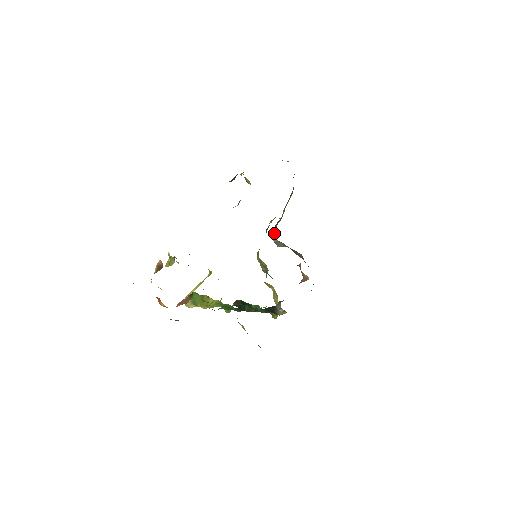
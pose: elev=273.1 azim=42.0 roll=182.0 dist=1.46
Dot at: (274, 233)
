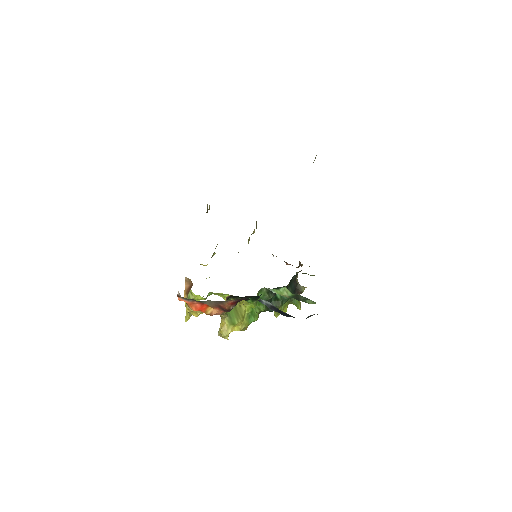
Dot at: occluded
